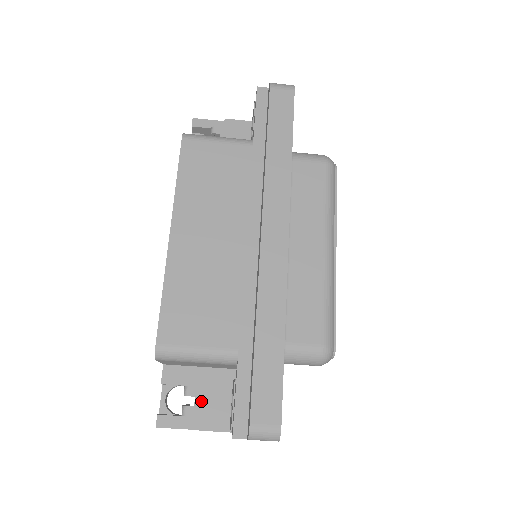
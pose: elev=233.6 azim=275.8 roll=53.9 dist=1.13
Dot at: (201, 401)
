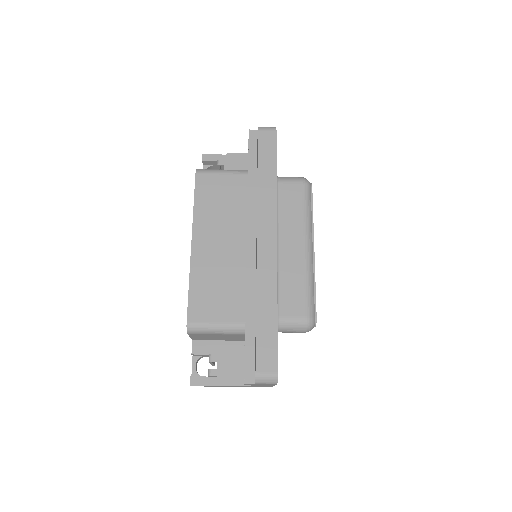
Dot at: (222, 365)
